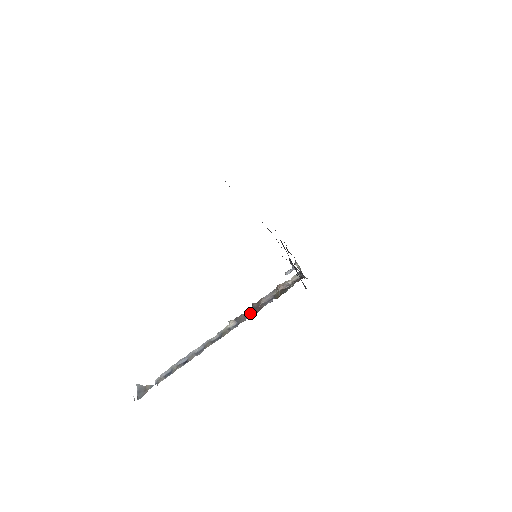
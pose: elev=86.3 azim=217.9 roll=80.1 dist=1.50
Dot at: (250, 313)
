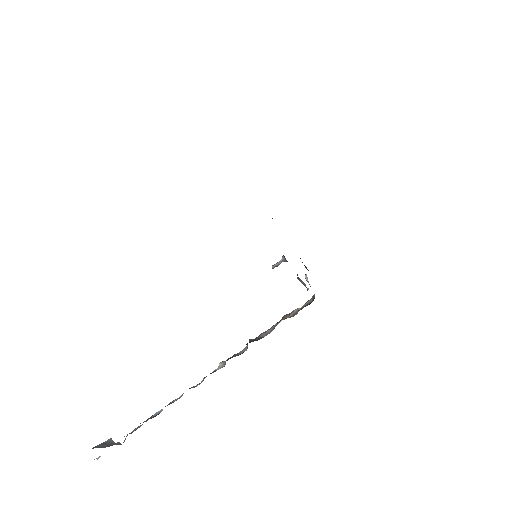
Dot at: (243, 351)
